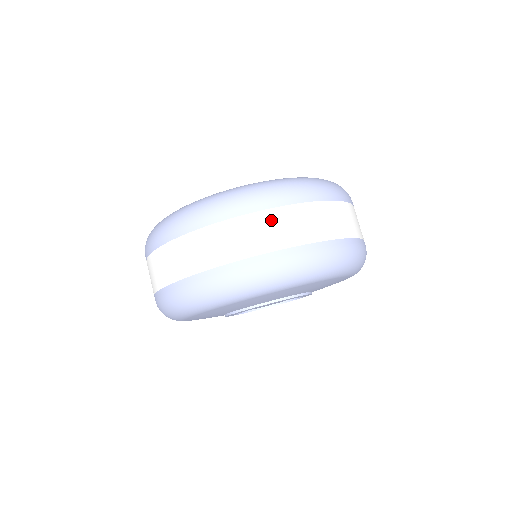
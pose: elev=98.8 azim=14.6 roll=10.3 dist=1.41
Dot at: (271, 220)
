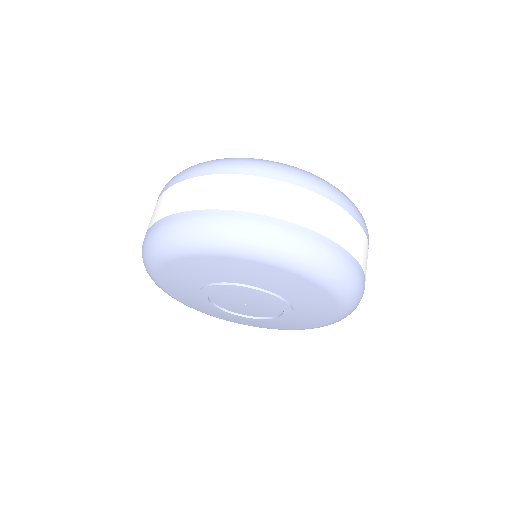
Dot at: (193, 186)
